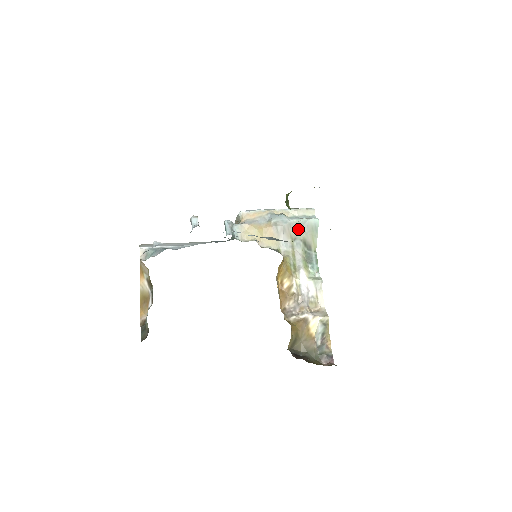
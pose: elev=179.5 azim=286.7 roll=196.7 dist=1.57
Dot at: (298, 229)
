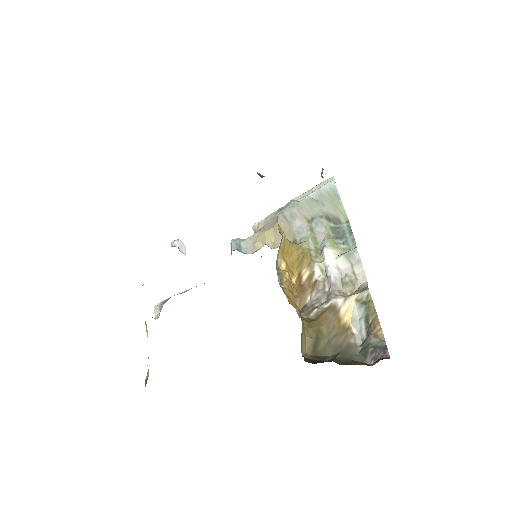
Dot at: (312, 206)
